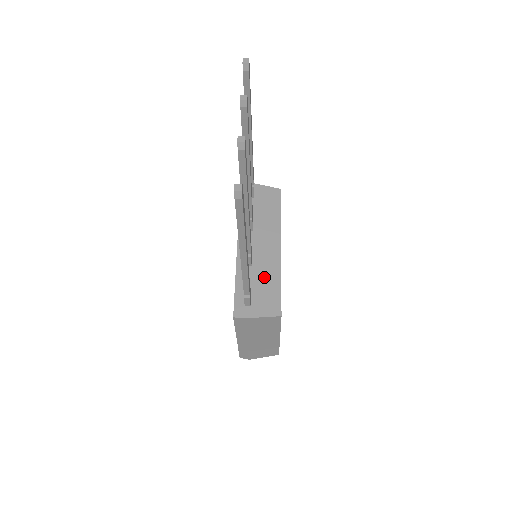
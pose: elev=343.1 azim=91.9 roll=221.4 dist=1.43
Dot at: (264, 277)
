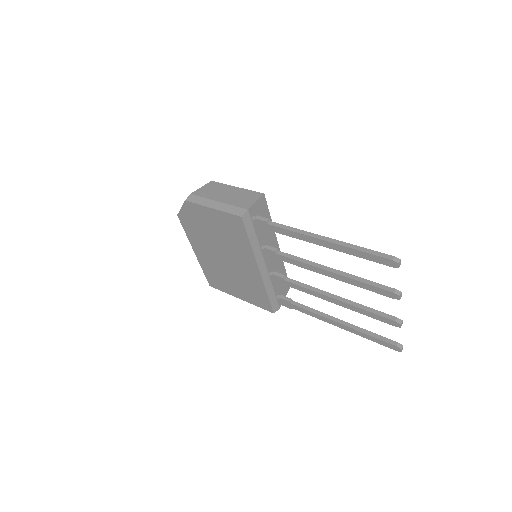
Dot at: occluded
